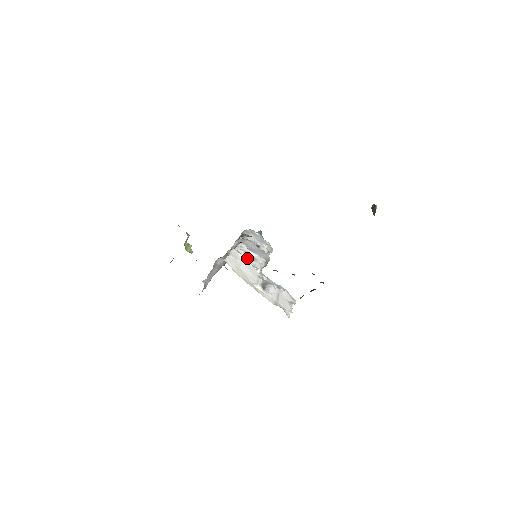
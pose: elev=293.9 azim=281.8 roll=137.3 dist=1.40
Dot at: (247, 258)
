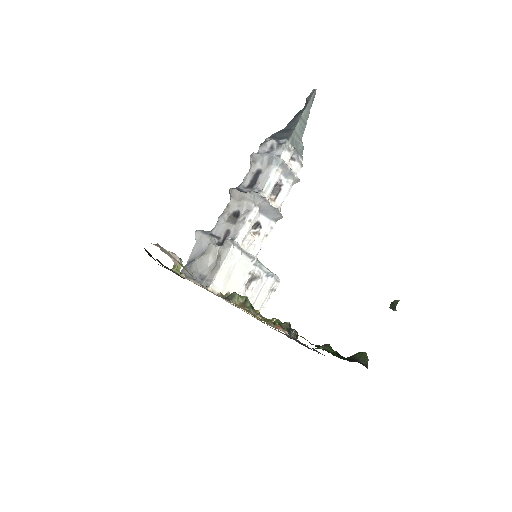
Dot at: (249, 240)
